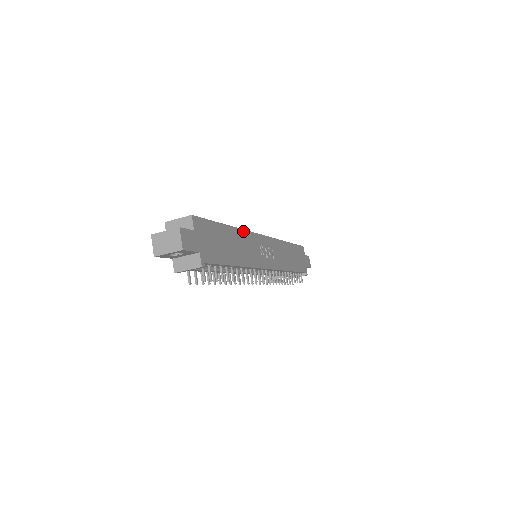
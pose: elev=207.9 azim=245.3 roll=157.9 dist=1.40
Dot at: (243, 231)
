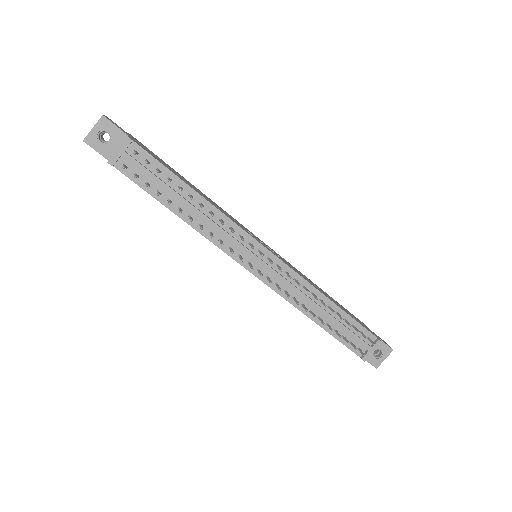
Dot at: (217, 205)
